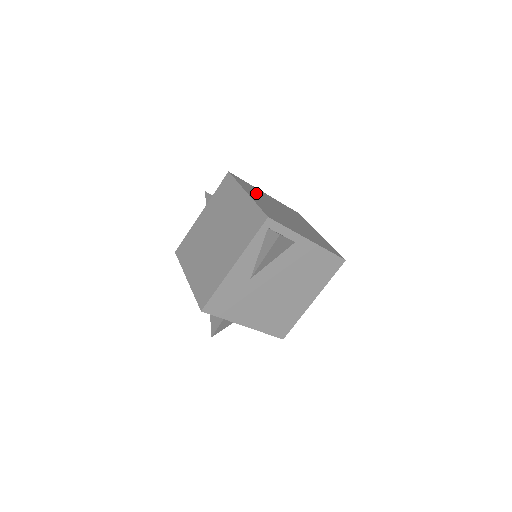
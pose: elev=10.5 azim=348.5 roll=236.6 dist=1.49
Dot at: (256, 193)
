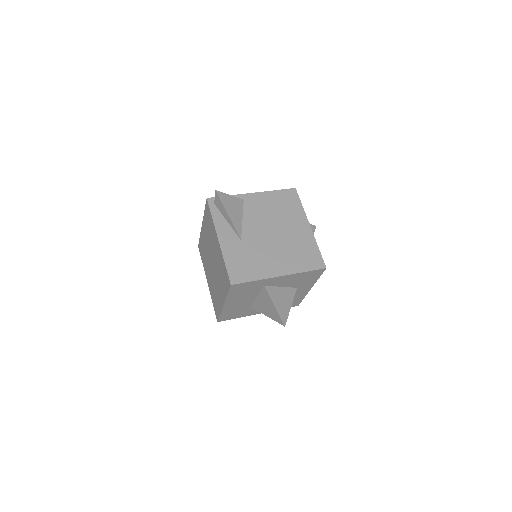
Dot at: occluded
